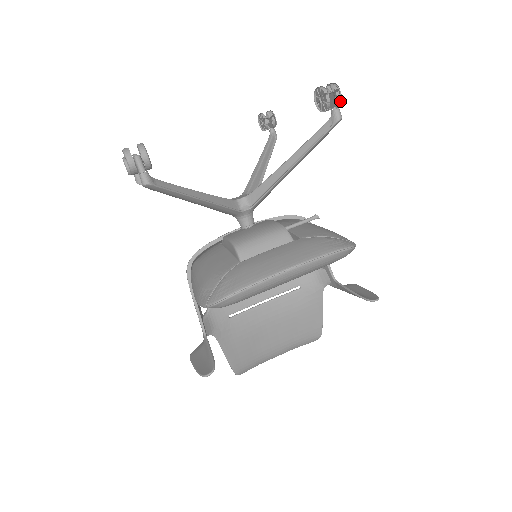
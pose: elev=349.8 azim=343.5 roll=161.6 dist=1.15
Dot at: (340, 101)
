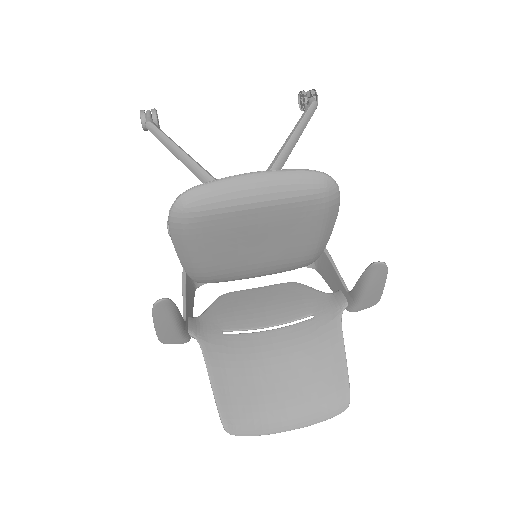
Dot at: (317, 98)
